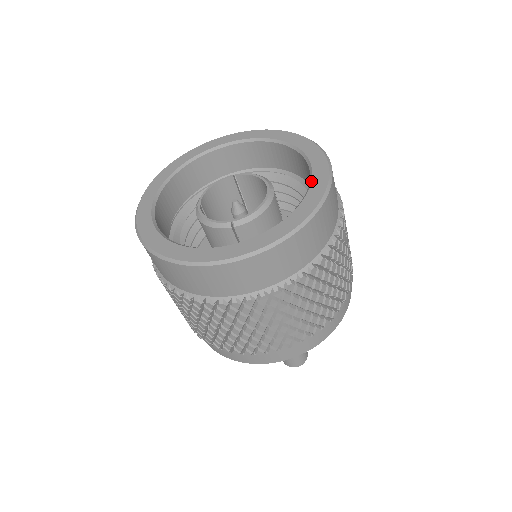
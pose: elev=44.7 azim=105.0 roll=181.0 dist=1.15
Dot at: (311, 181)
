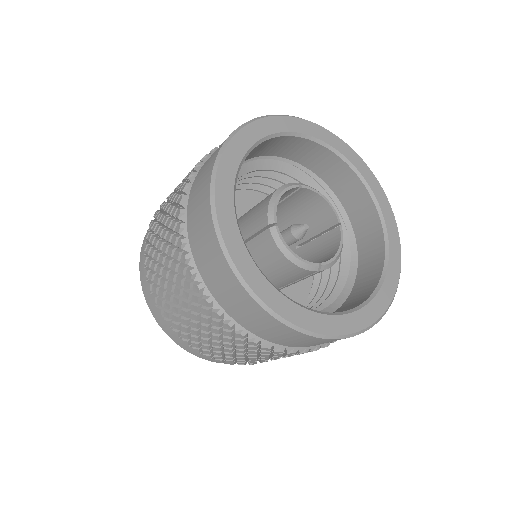
Dot at: (388, 238)
